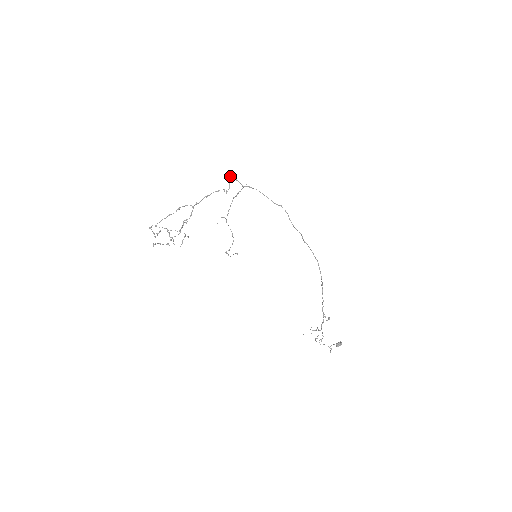
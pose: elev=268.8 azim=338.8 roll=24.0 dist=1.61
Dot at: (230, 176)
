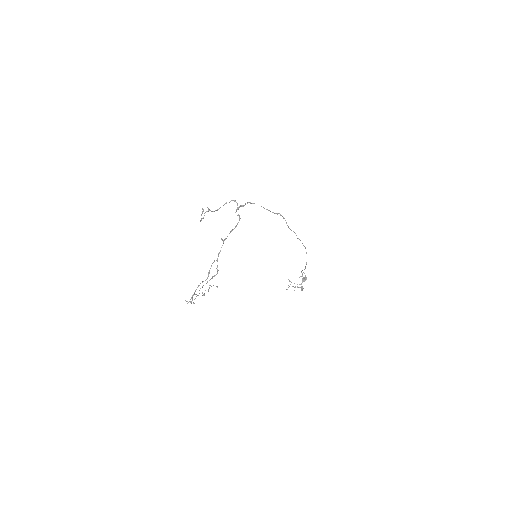
Dot at: occluded
